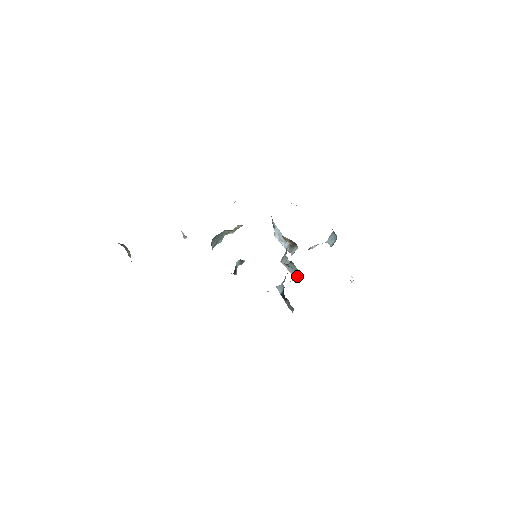
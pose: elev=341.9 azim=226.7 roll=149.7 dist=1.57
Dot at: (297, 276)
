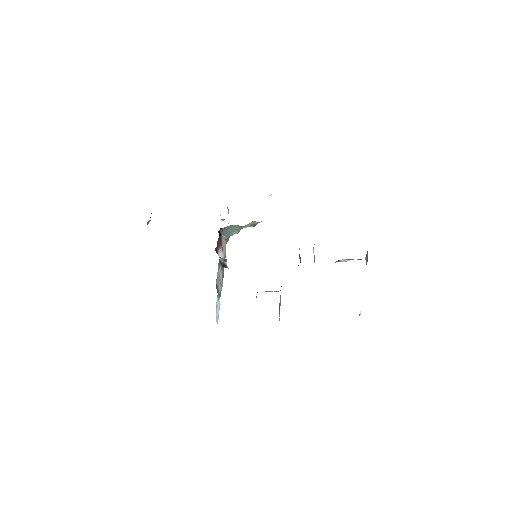
Dot at: occluded
